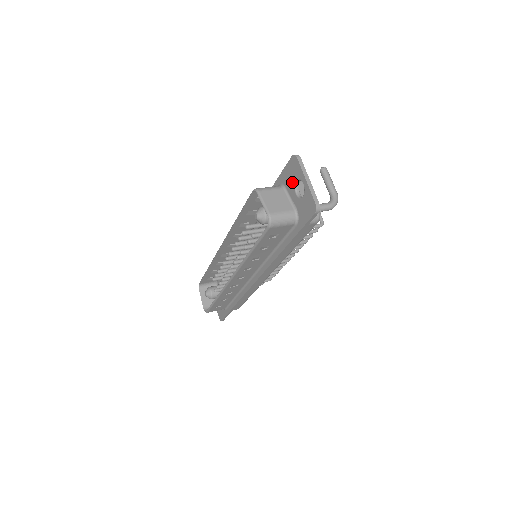
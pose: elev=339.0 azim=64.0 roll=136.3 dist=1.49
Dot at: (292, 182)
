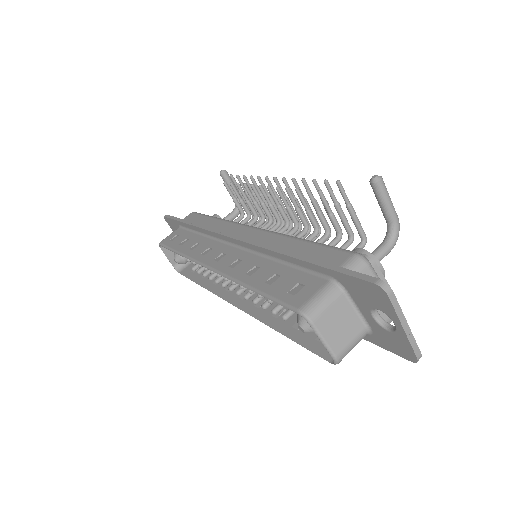
Dot at: (367, 302)
